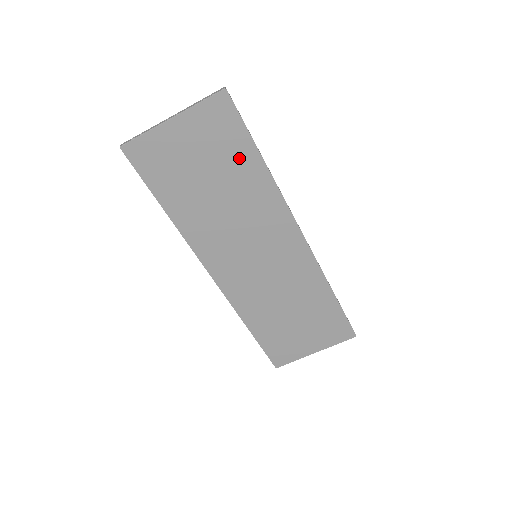
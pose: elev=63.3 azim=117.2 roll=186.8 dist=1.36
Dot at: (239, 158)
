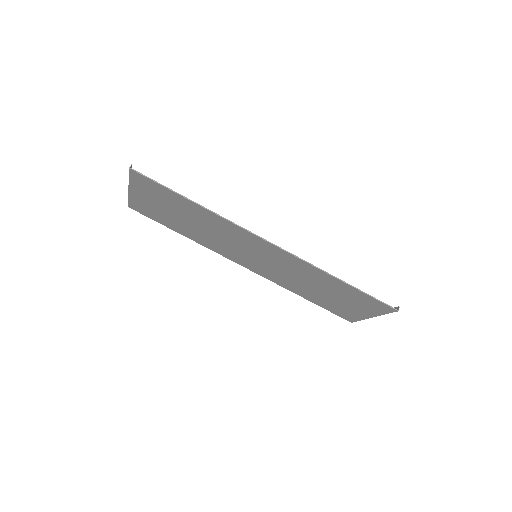
Dot at: (180, 203)
